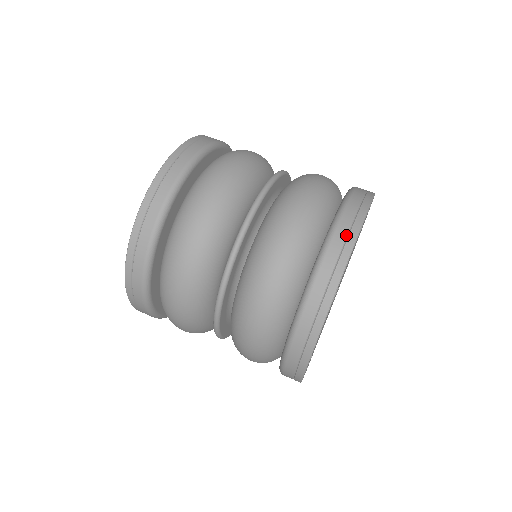
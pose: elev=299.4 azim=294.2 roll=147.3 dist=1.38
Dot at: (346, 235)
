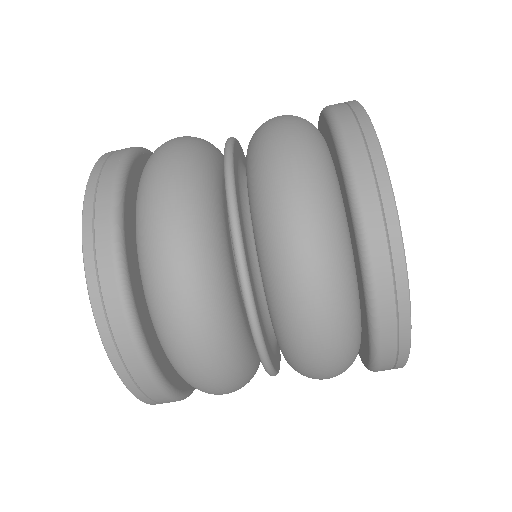
Dot at: (395, 356)
